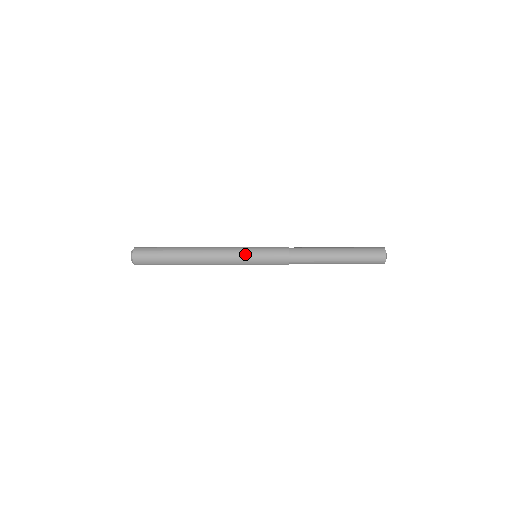
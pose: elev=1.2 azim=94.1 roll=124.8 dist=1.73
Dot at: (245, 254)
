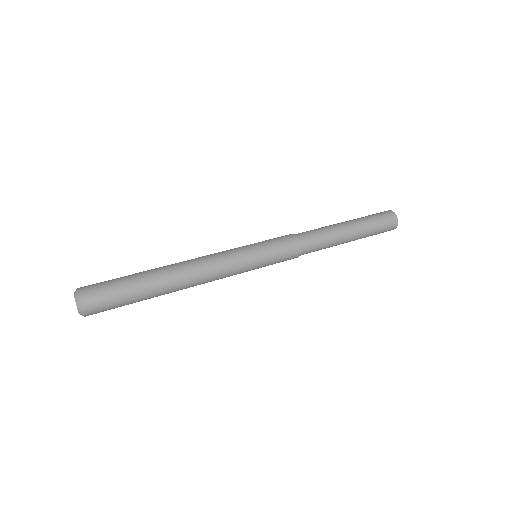
Dot at: (247, 255)
